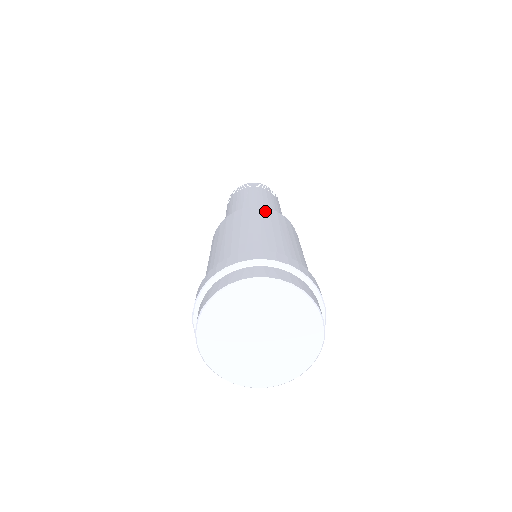
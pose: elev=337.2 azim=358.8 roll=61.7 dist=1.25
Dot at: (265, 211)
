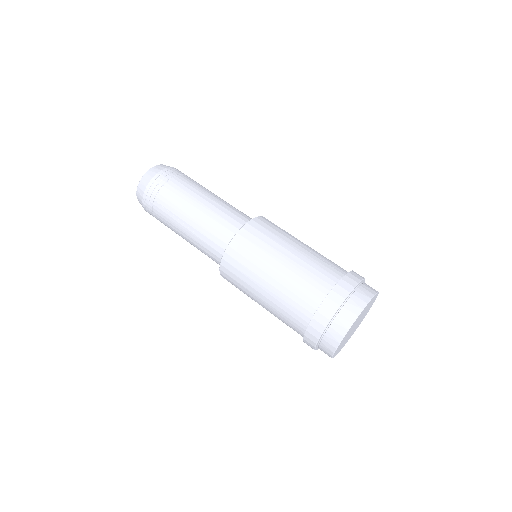
Dot at: (239, 248)
